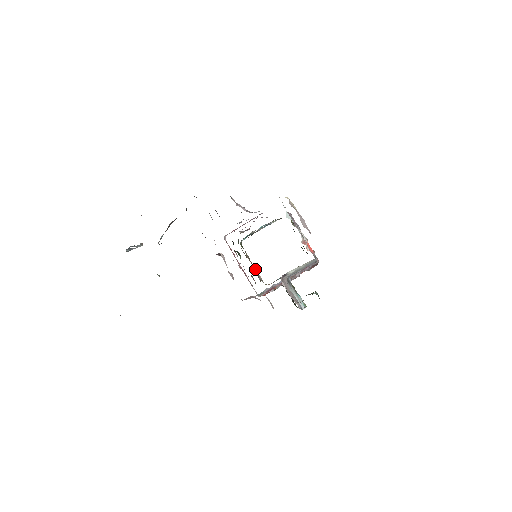
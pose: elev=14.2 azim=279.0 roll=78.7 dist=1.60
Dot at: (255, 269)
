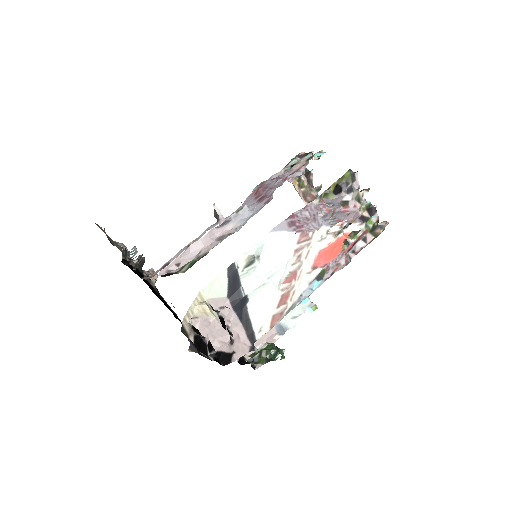
Dot at: occluded
